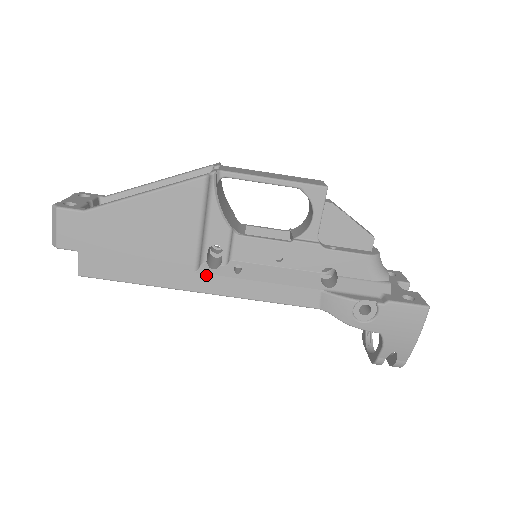
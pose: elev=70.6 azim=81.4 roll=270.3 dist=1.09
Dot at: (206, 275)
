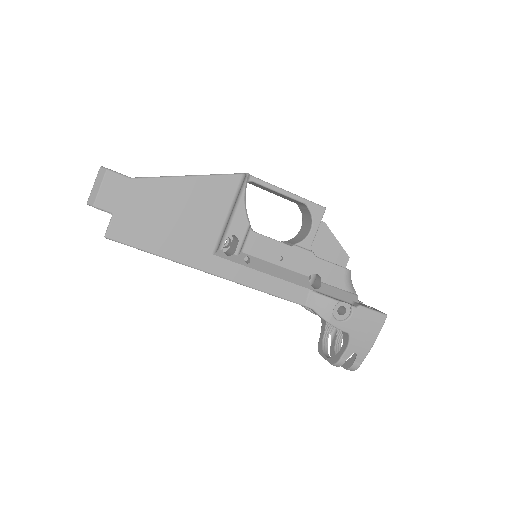
Dot at: (222, 259)
